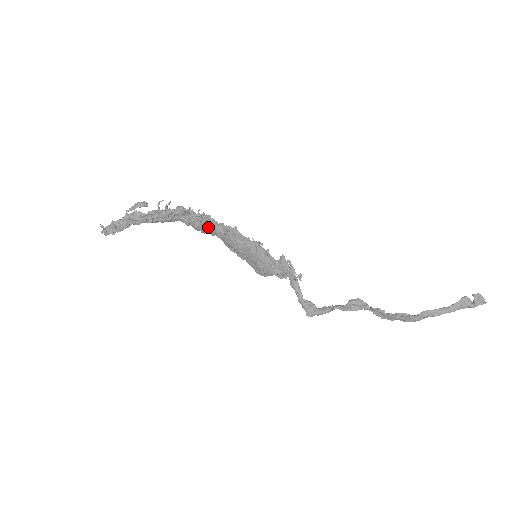
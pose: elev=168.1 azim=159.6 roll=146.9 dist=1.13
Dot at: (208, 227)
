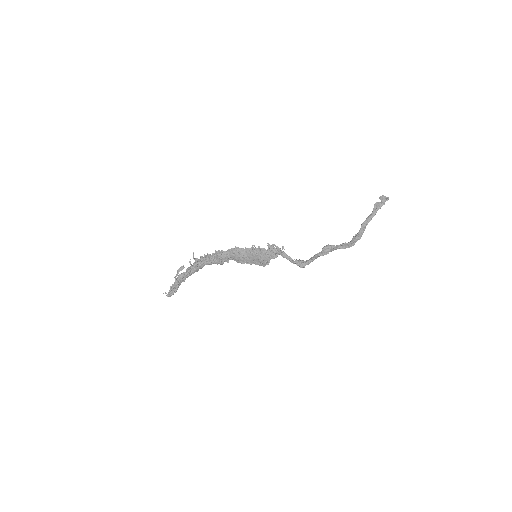
Dot at: (222, 257)
